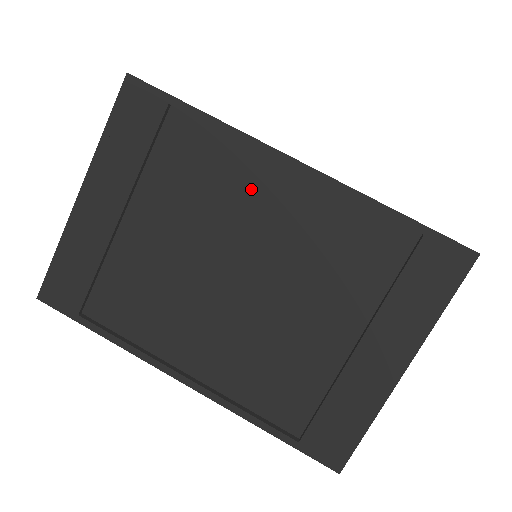
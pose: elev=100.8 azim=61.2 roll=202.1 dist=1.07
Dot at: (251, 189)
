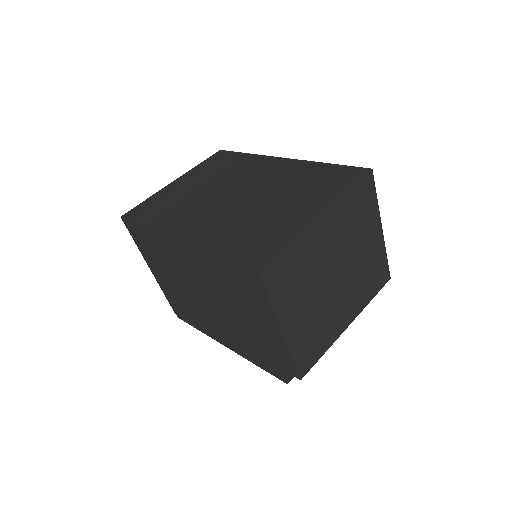
Dot at: (258, 172)
